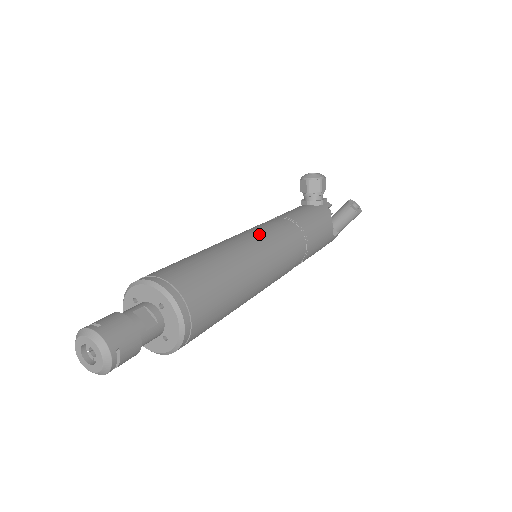
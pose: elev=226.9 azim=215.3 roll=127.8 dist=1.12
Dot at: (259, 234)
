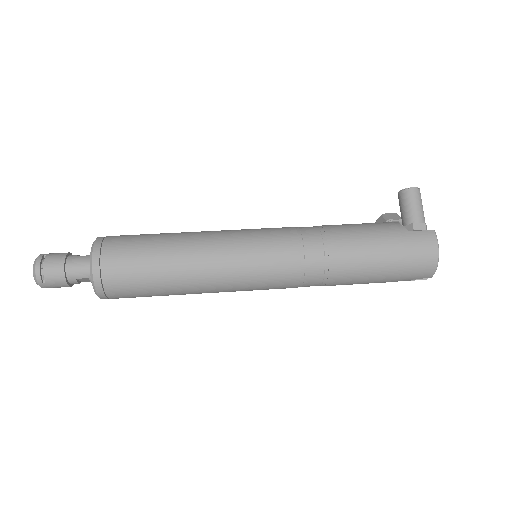
Dot at: occluded
